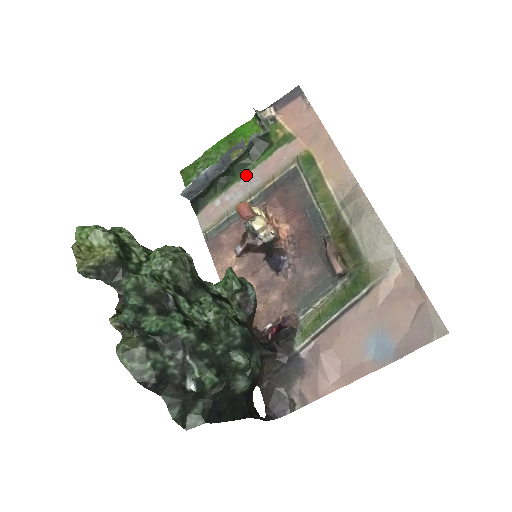
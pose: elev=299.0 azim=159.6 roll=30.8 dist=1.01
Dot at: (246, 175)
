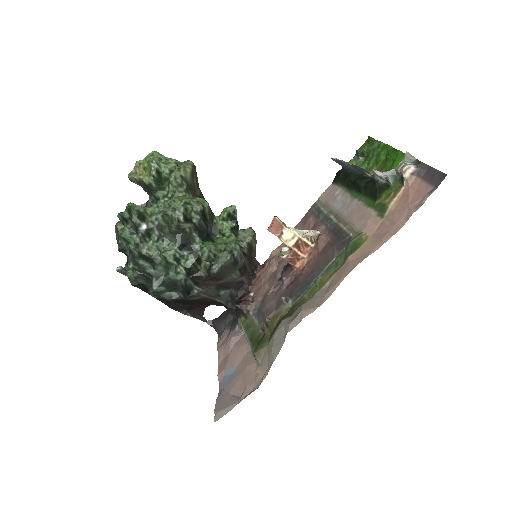
Dot at: (354, 198)
